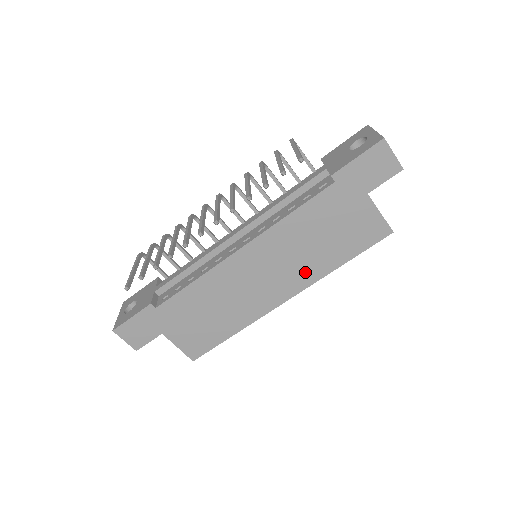
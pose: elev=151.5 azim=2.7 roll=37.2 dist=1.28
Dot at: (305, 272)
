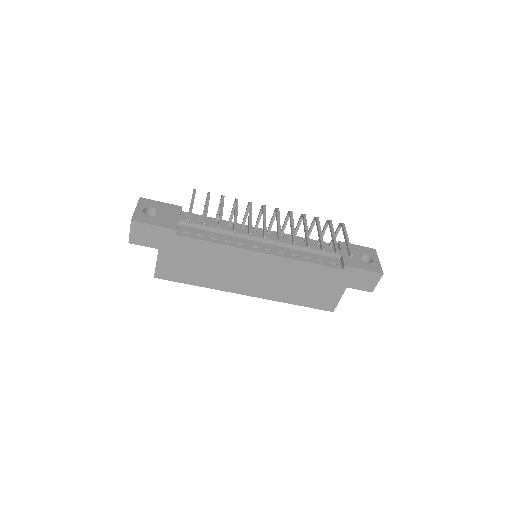
Dot at: (275, 292)
